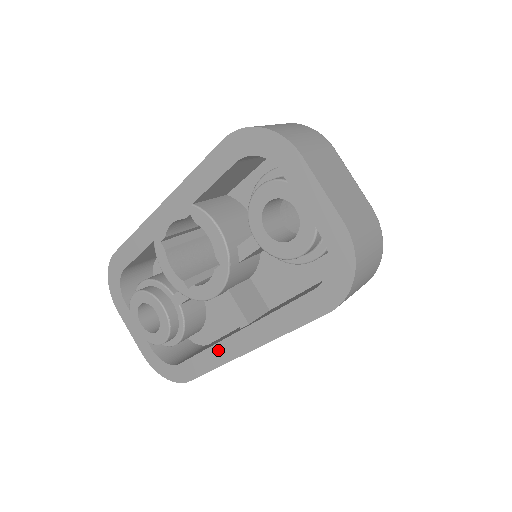
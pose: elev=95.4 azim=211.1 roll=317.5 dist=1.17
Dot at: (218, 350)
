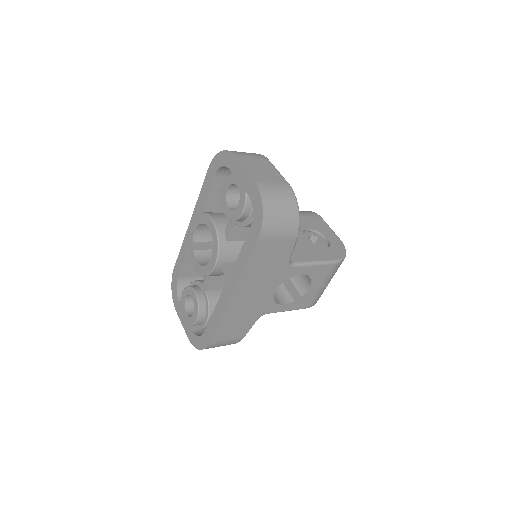
Dot at: (219, 305)
